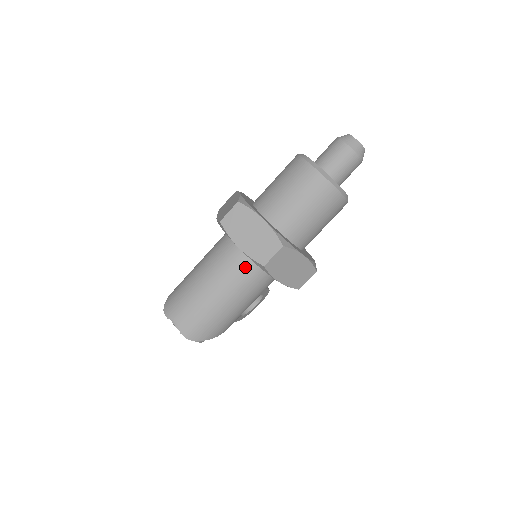
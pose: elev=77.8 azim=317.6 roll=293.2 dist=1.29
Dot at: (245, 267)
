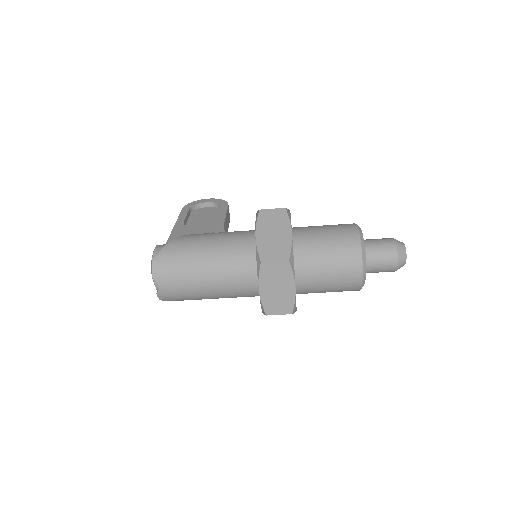
Dot at: (248, 290)
